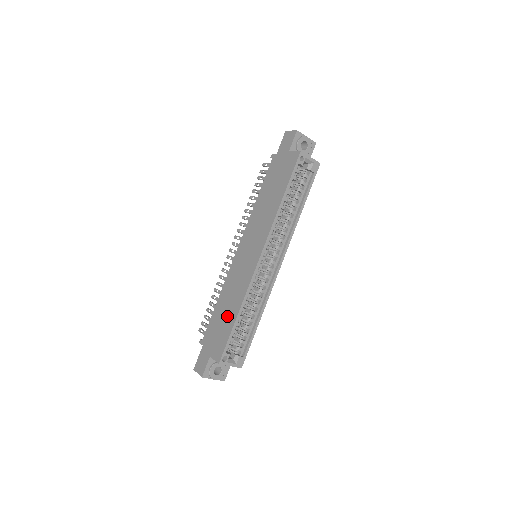
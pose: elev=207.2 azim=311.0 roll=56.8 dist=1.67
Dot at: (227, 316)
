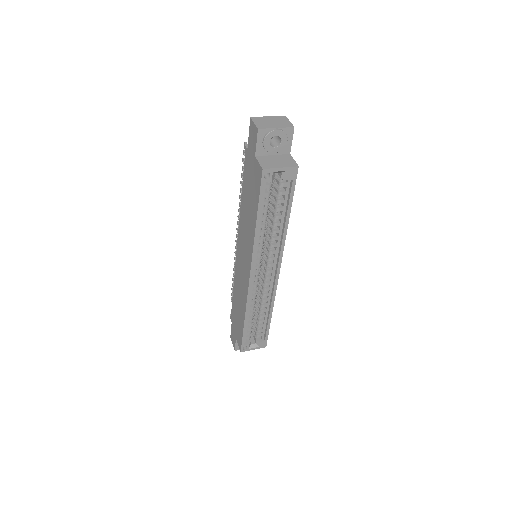
Dot at: (239, 314)
